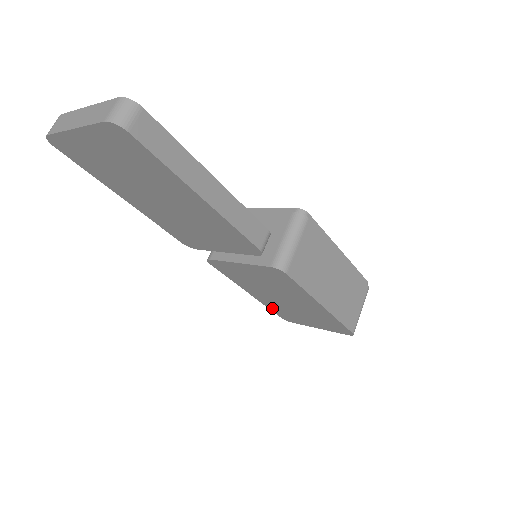
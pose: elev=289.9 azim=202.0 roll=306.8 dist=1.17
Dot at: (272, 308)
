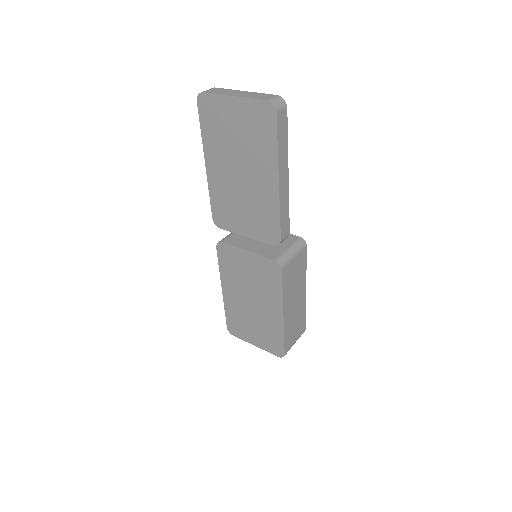
Dot at: (229, 313)
